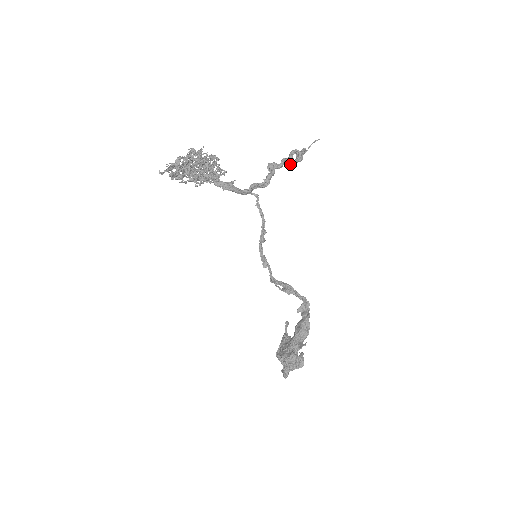
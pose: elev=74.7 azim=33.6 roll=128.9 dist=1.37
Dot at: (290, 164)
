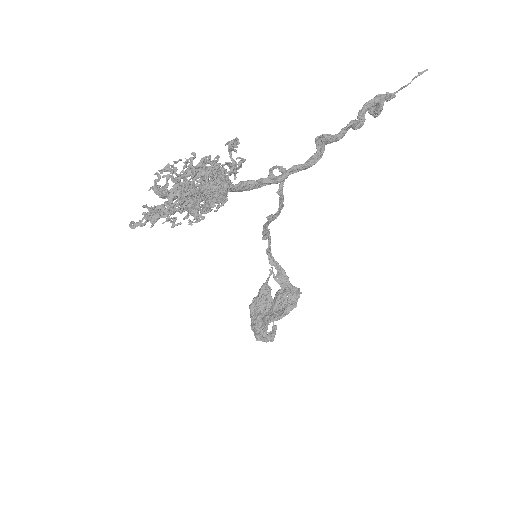
Dot at: (355, 127)
